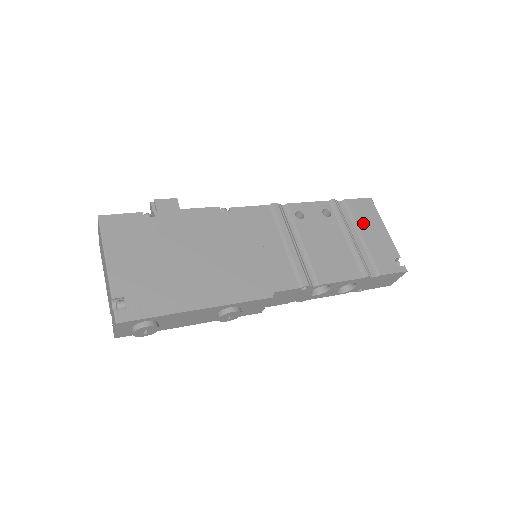
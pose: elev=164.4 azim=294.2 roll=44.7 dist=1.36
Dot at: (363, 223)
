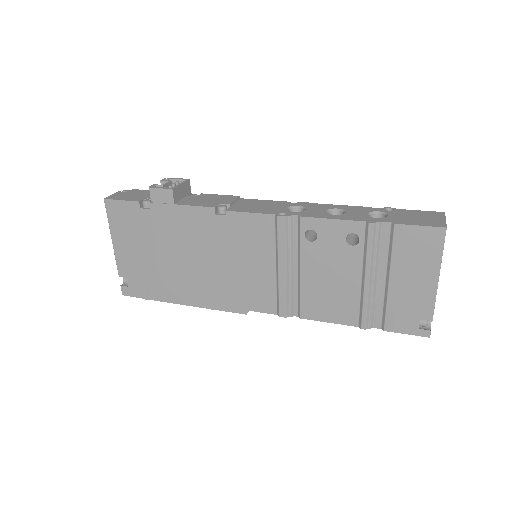
Dot at: (403, 264)
